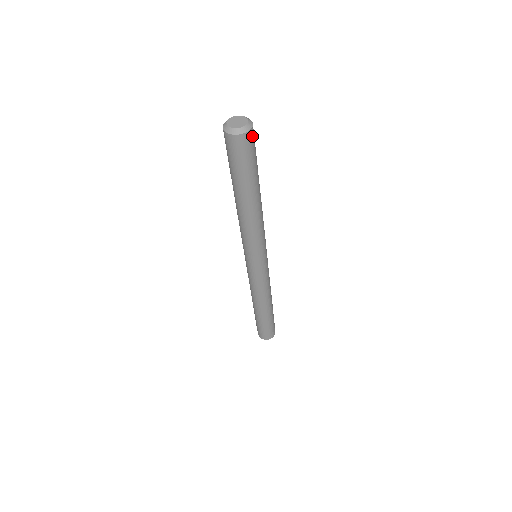
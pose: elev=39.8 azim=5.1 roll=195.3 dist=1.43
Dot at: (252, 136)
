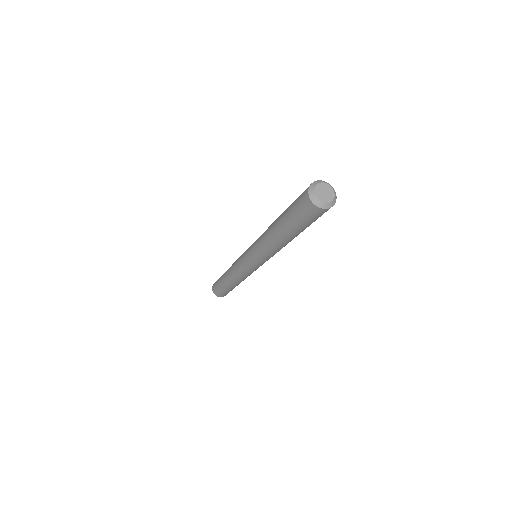
Dot at: occluded
